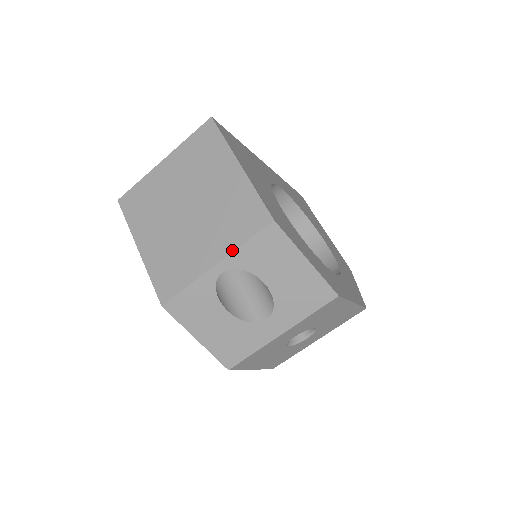
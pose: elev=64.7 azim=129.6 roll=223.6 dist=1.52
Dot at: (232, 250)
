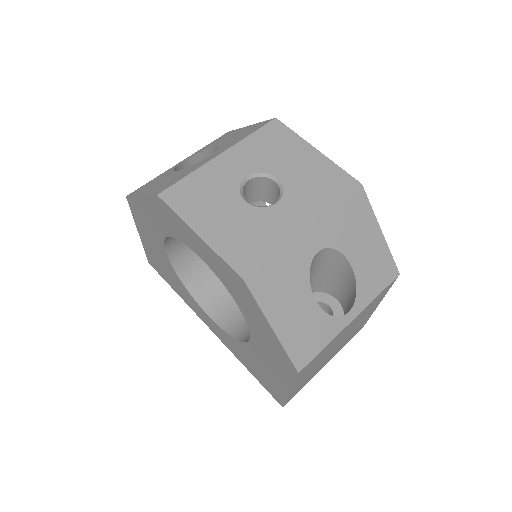
Dot at: occluded
